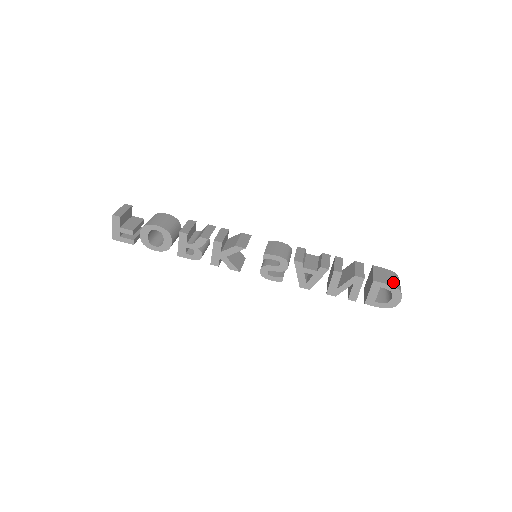
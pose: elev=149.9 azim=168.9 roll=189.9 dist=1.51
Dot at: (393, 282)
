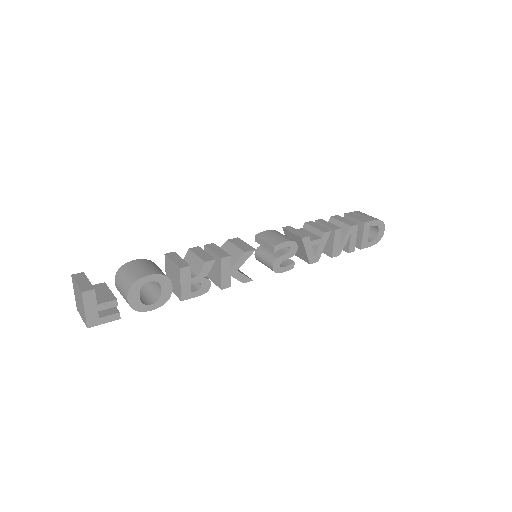
Dot at: (373, 217)
